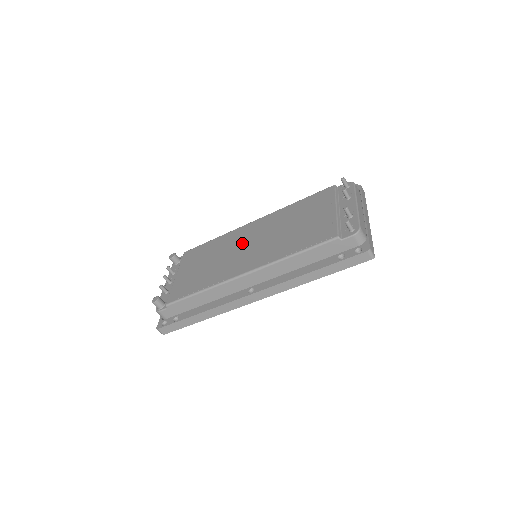
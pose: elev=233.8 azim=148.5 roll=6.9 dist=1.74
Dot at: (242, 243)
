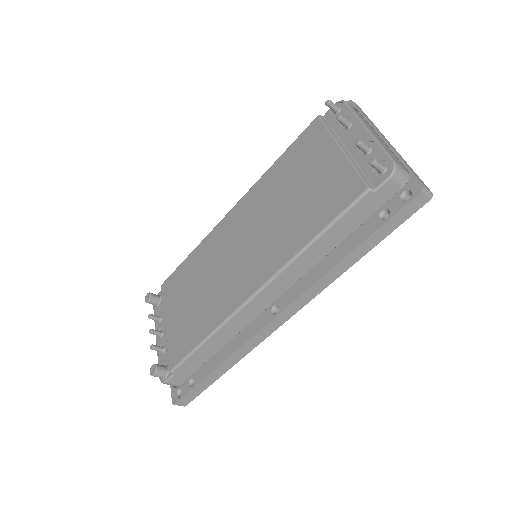
Dot at: (230, 248)
